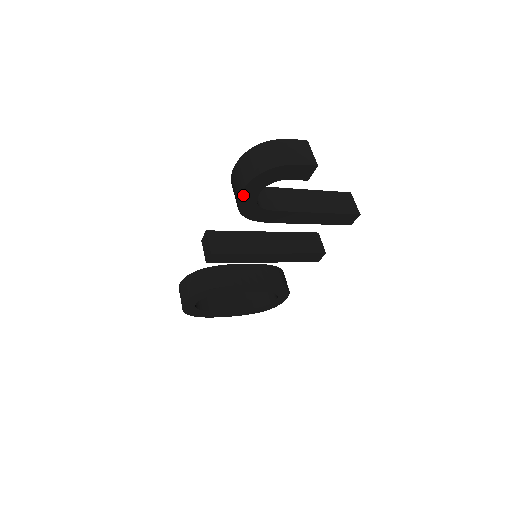
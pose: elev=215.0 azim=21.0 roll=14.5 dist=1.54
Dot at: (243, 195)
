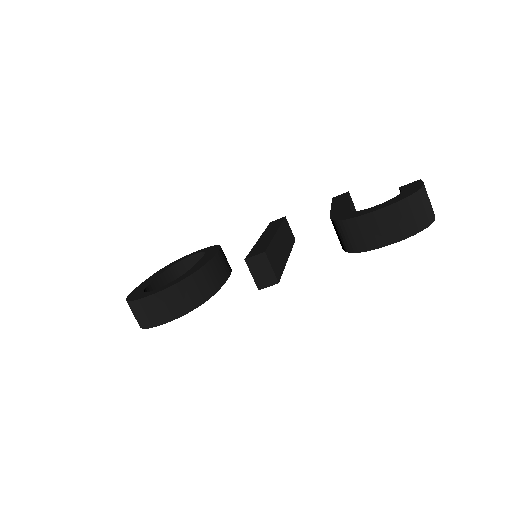
Dot at: (388, 244)
